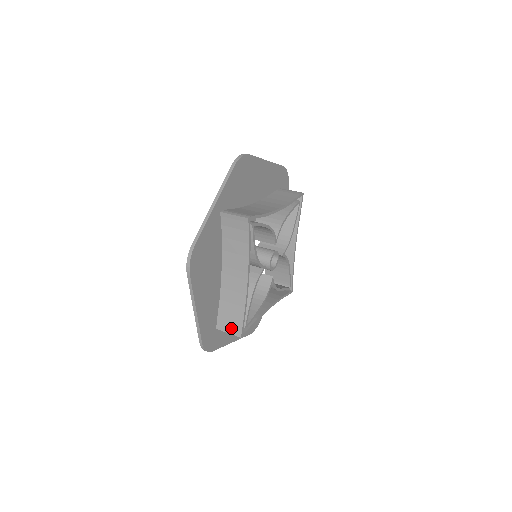
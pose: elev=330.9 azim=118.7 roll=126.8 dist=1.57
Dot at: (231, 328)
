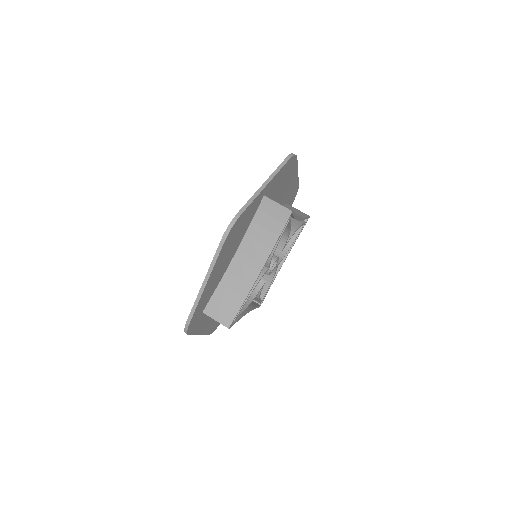
Dot at: (221, 316)
